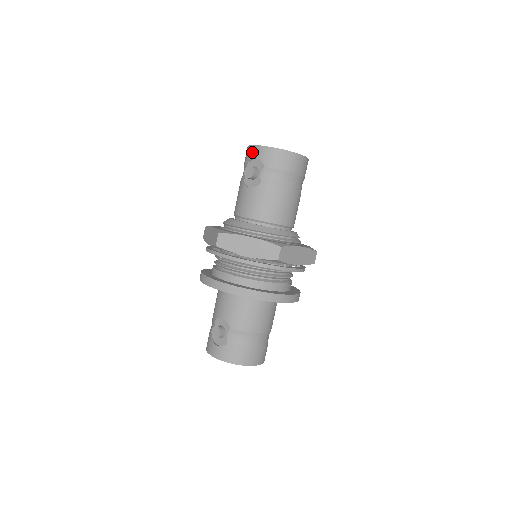
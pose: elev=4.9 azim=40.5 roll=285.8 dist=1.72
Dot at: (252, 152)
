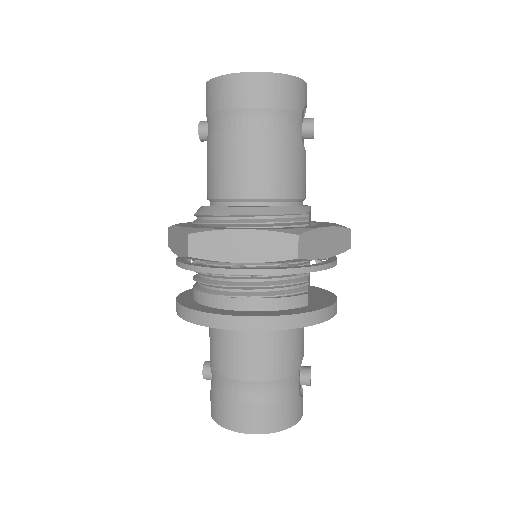
Dot at: occluded
